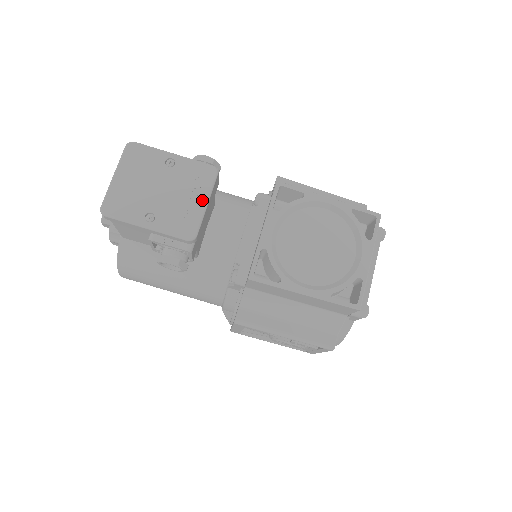
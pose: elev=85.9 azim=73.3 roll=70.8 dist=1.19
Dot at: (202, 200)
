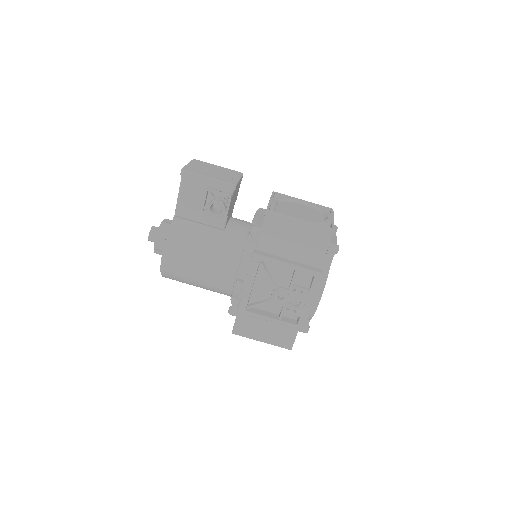
Dot at: (237, 177)
